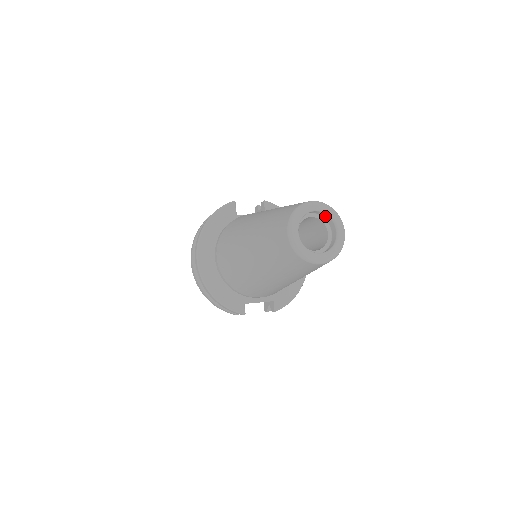
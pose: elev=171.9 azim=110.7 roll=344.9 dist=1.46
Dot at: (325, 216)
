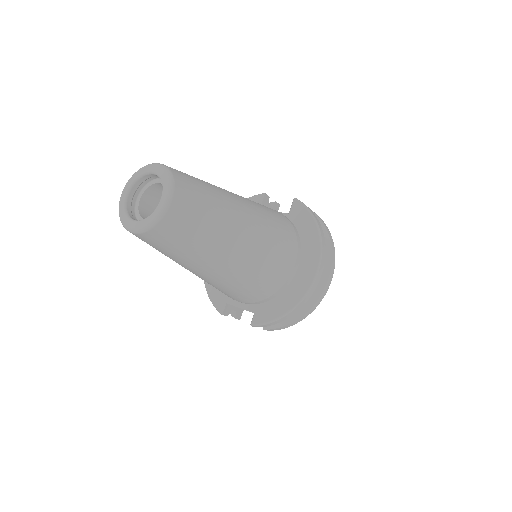
Dot at: occluded
